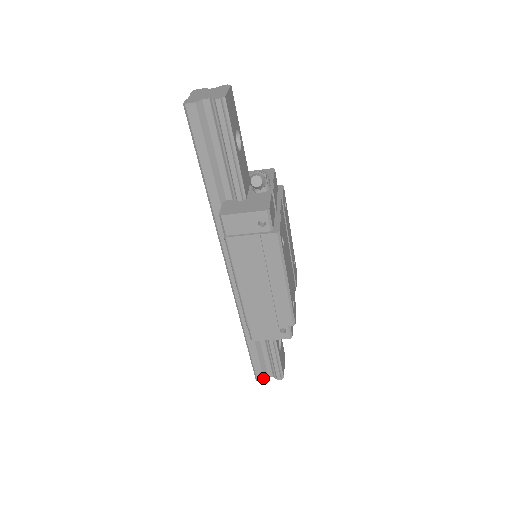
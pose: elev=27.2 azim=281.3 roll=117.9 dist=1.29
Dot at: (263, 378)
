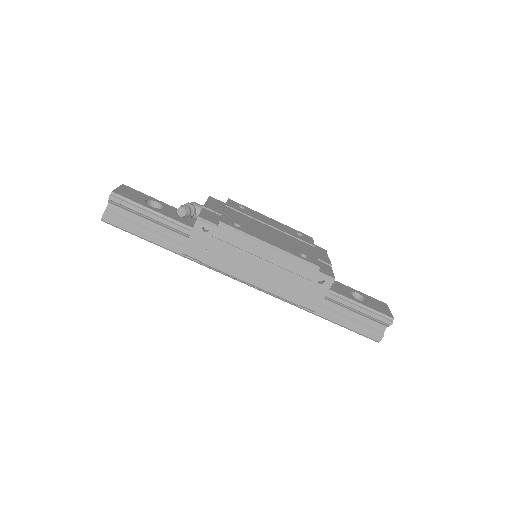
Dot at: (379, 335)
